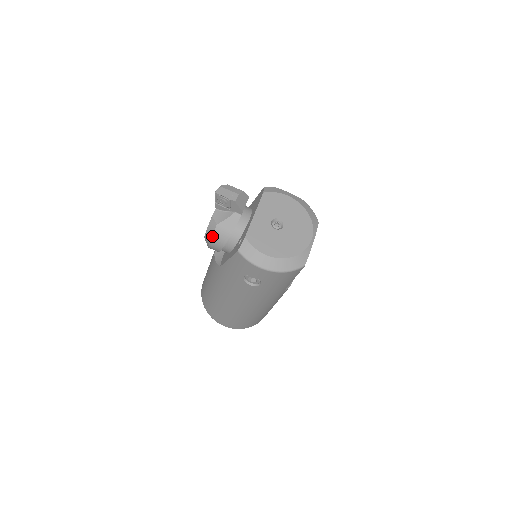
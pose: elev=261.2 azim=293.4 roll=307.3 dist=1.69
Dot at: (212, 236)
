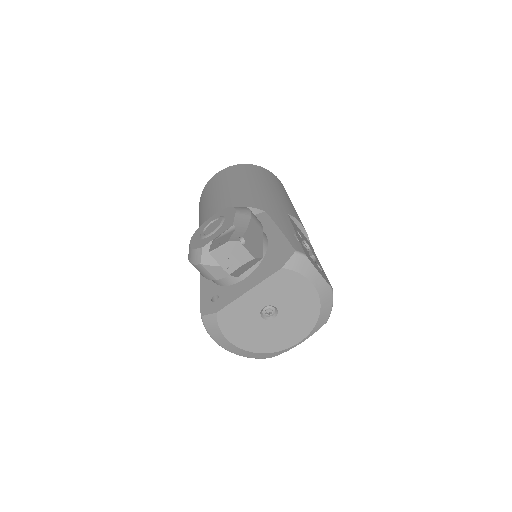
Dot at: (191, 263)
